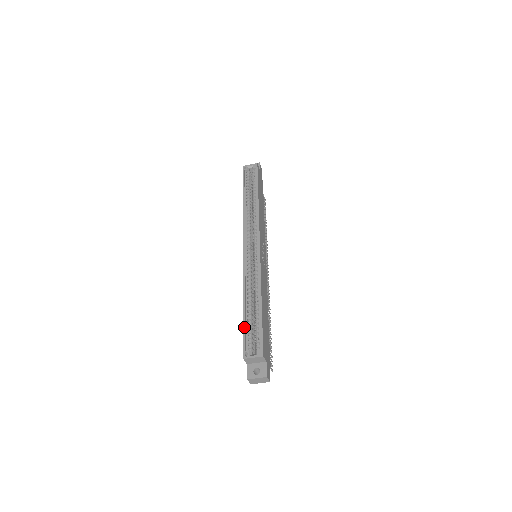
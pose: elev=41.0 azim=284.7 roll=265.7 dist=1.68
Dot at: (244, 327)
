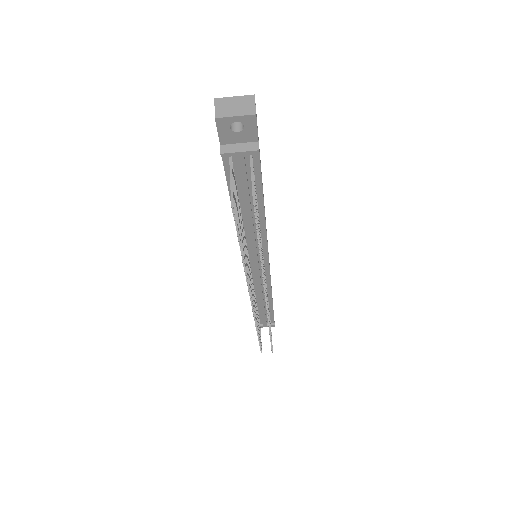
Dot at: occluded
